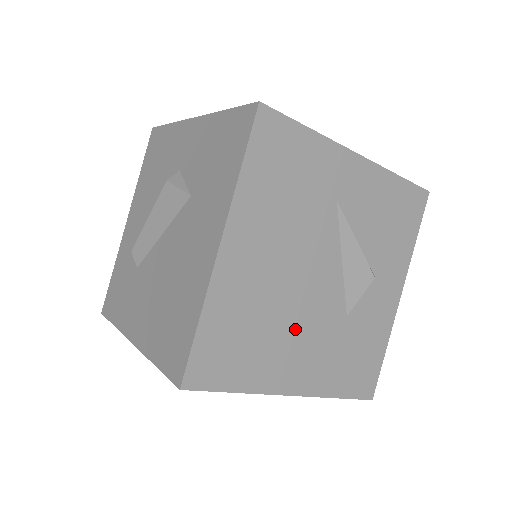
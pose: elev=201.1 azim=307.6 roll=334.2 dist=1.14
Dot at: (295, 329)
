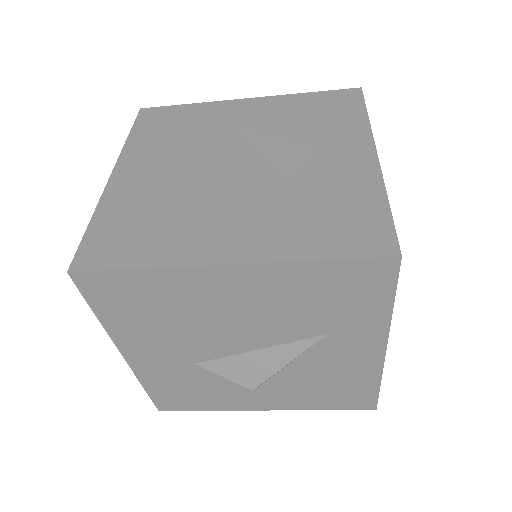
Dot at: (212, 207)
